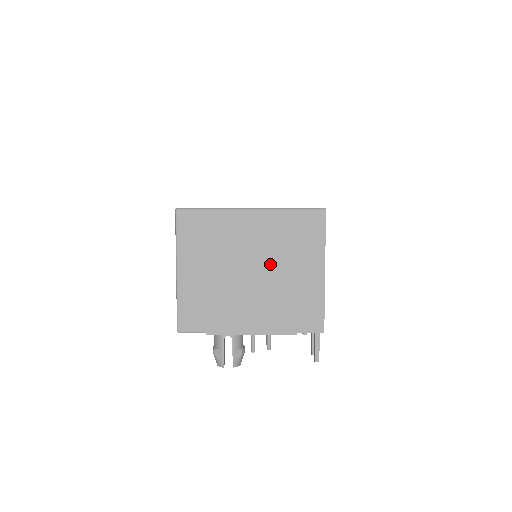
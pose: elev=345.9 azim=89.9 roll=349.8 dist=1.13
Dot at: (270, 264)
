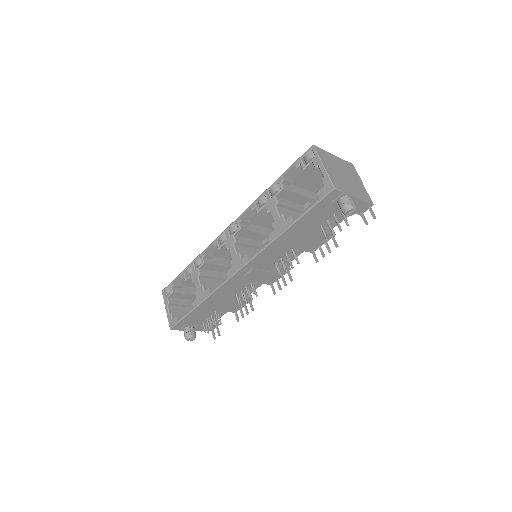
Dot at: (348, 175)
